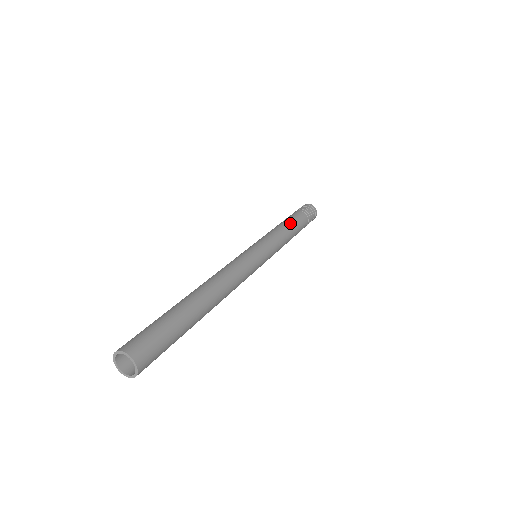
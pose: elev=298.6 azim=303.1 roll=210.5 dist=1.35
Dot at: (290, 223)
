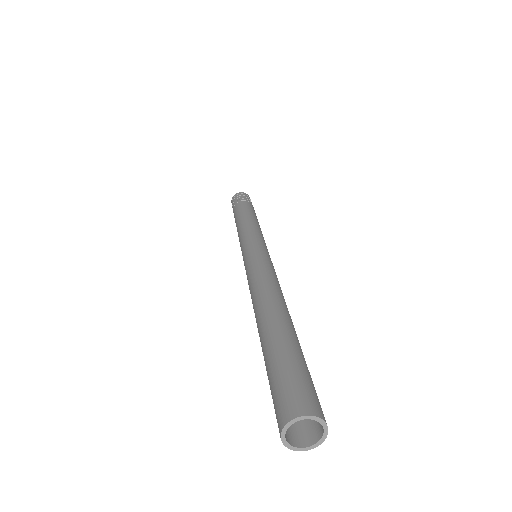
Dot at: (246, 213)
